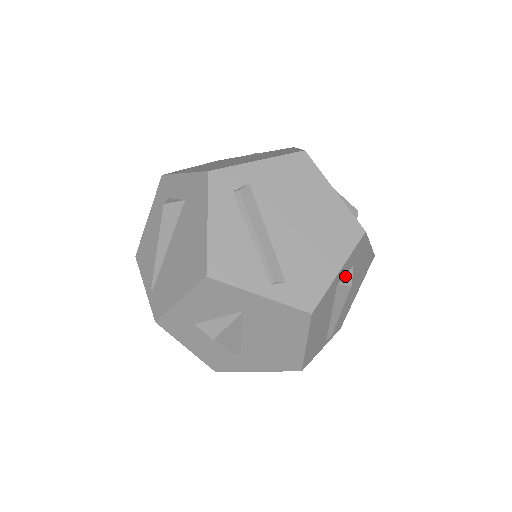
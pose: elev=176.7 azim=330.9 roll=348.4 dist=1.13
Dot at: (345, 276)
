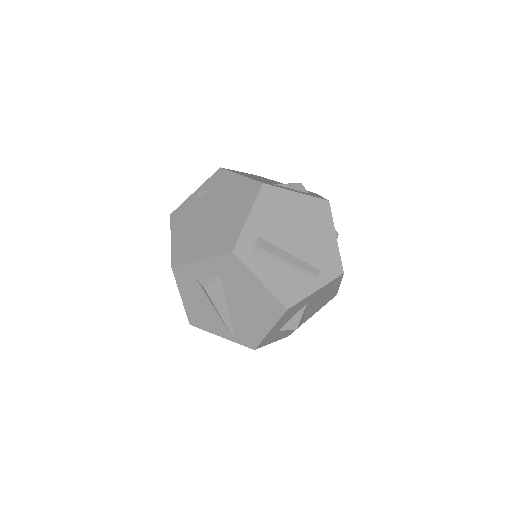
Dot at: occluded
